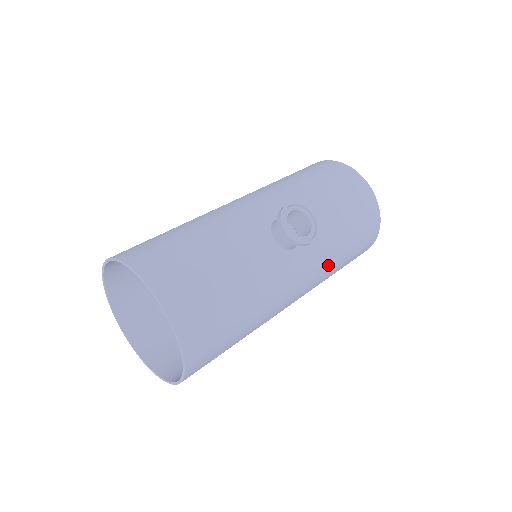
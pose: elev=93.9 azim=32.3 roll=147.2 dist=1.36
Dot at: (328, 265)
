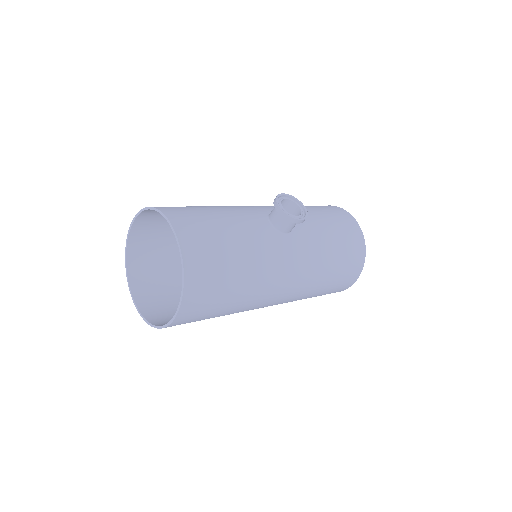
Dot at: (317, 264)
